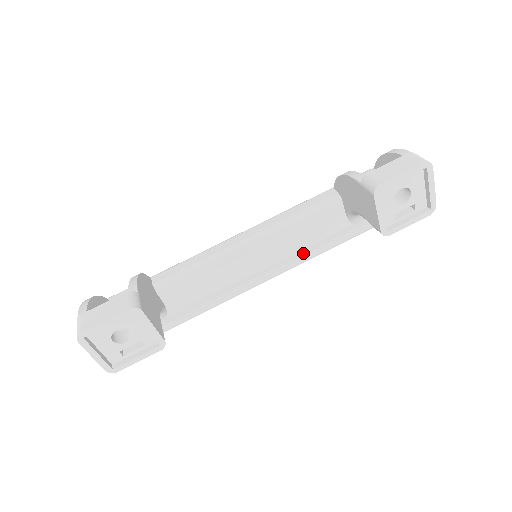
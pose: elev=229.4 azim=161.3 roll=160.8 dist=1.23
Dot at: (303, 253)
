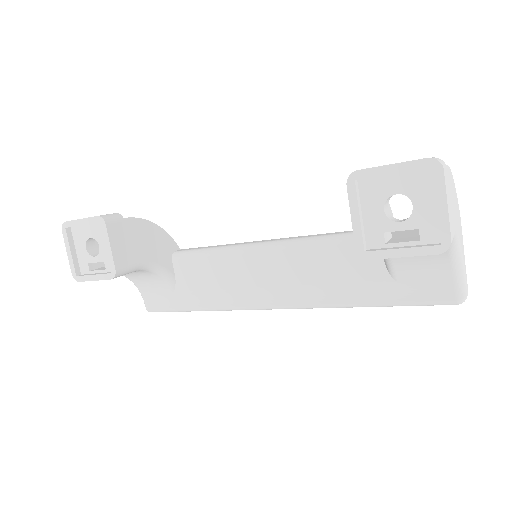
Dot at: (323, 291)
